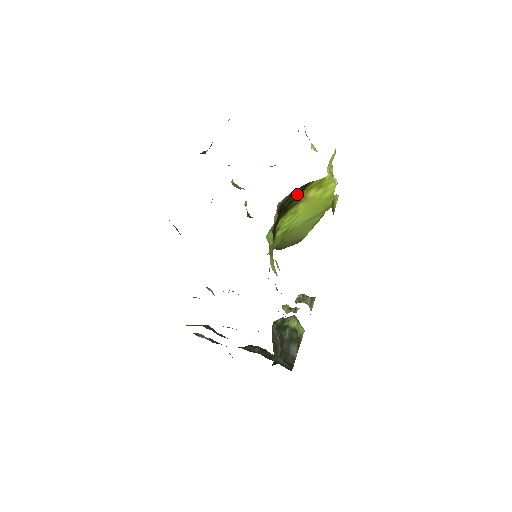
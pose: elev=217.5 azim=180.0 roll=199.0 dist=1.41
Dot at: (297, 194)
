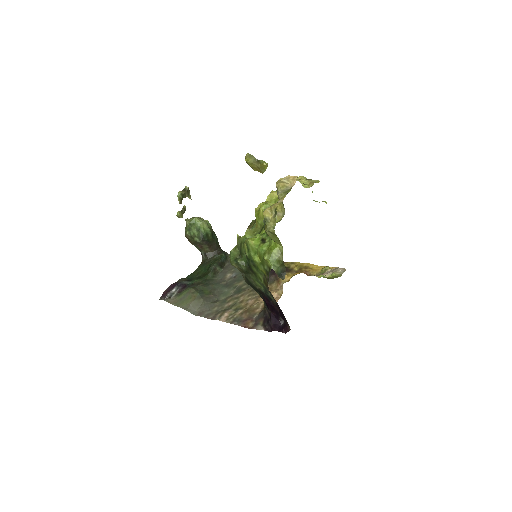
Dot at: occluded
